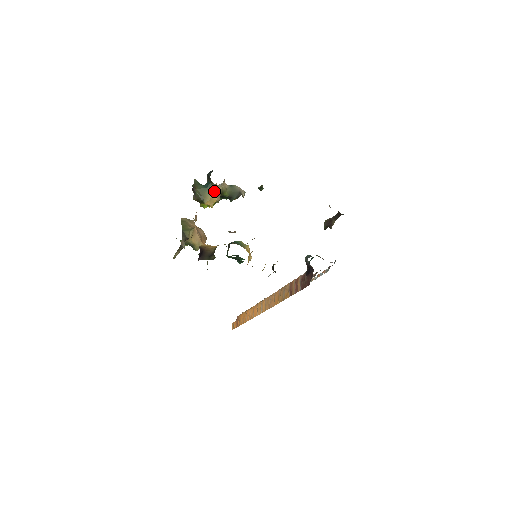
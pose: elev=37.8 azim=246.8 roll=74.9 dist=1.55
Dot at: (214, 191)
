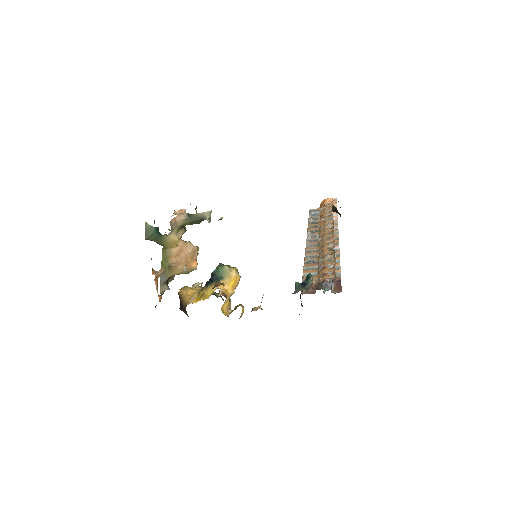
Dot at: (169, 237)
